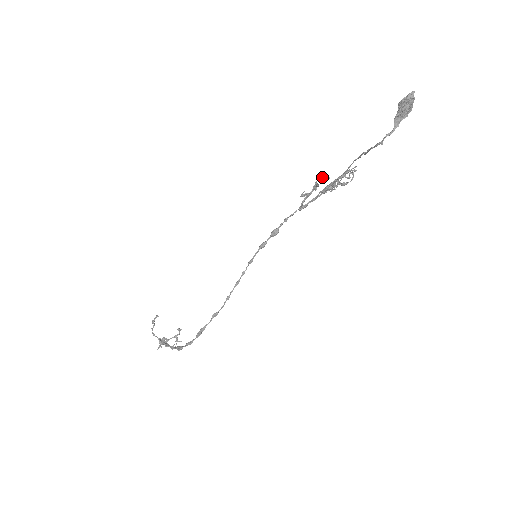
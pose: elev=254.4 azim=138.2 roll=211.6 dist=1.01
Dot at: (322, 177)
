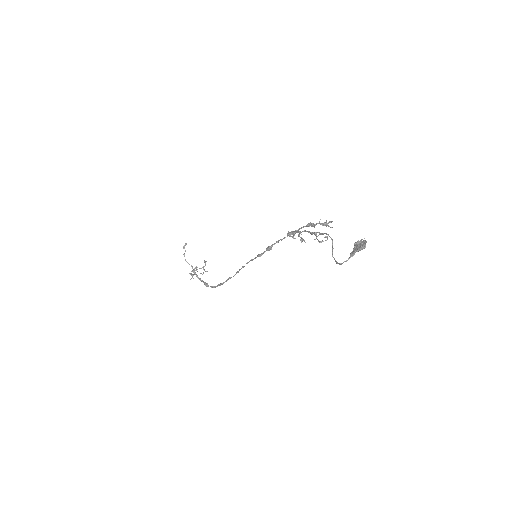
Dot at: (302, 238)
